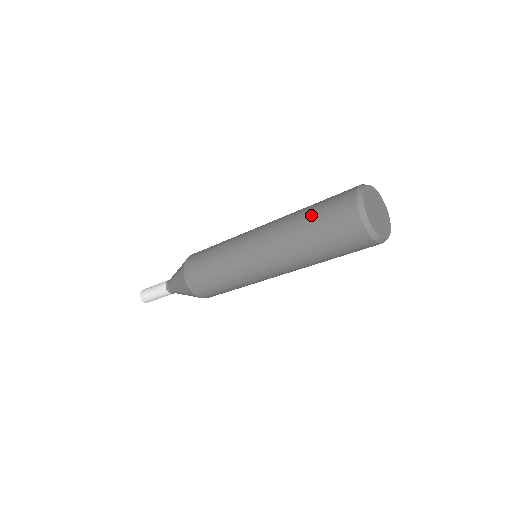
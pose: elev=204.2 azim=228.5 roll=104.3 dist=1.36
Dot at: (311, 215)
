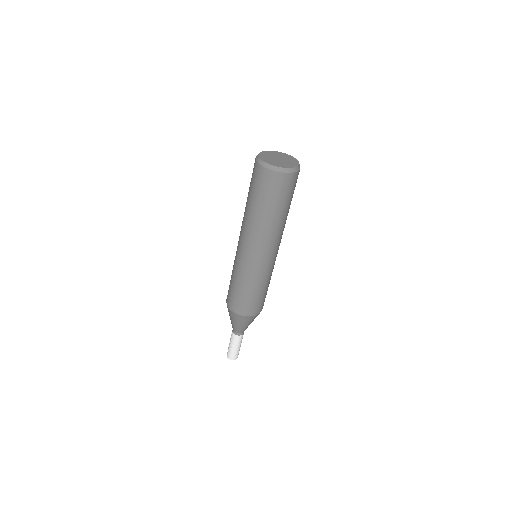
Dot at: (248, 195)
